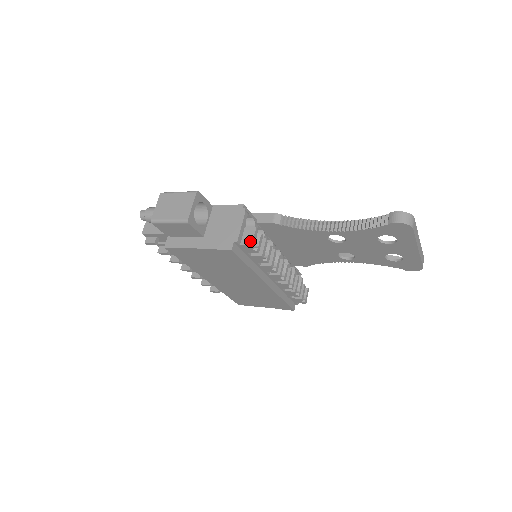
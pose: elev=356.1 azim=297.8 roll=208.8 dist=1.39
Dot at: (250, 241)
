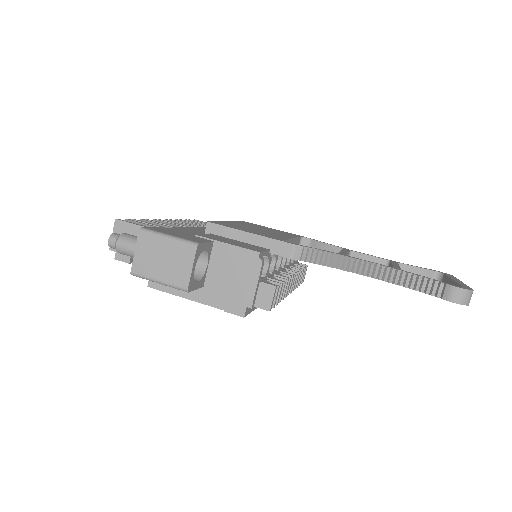
Dot at: (267, 305)
